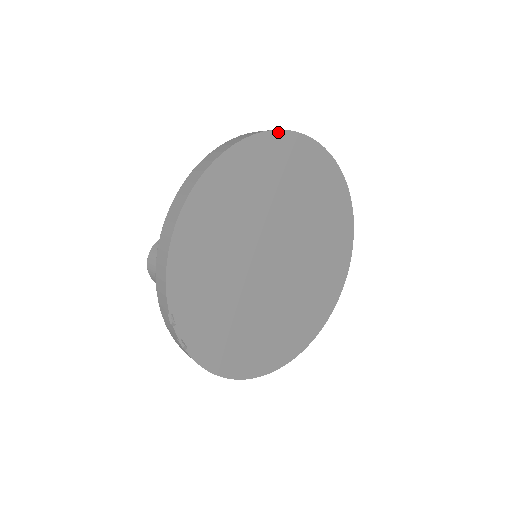
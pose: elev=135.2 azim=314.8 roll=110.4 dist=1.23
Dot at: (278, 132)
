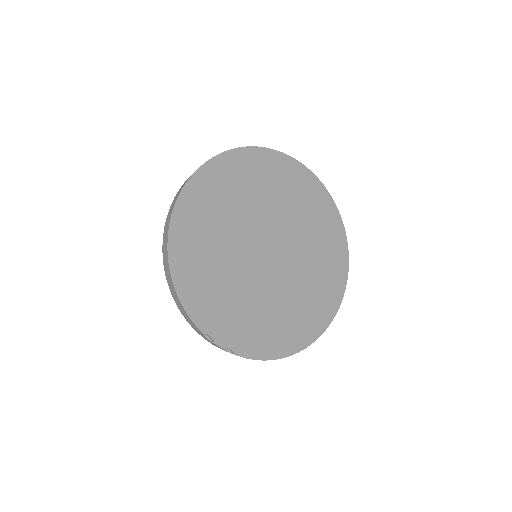
Dot at: (210, 161)
